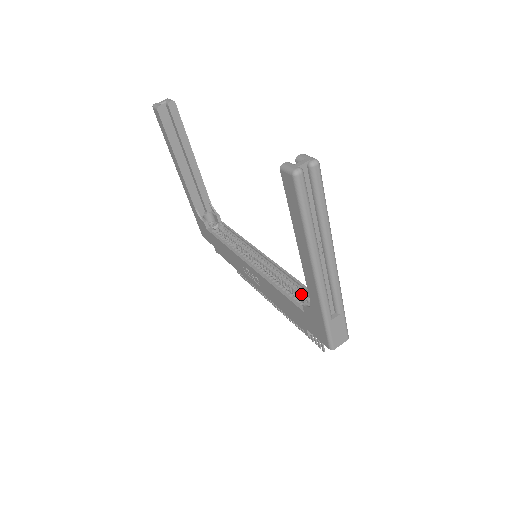
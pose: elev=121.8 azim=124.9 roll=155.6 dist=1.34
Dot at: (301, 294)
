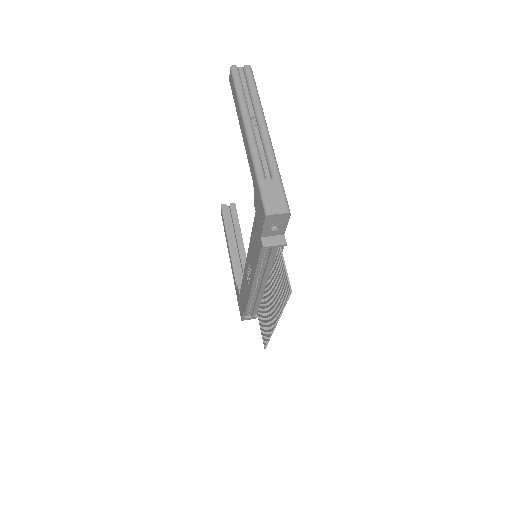
Dot at: occluded
